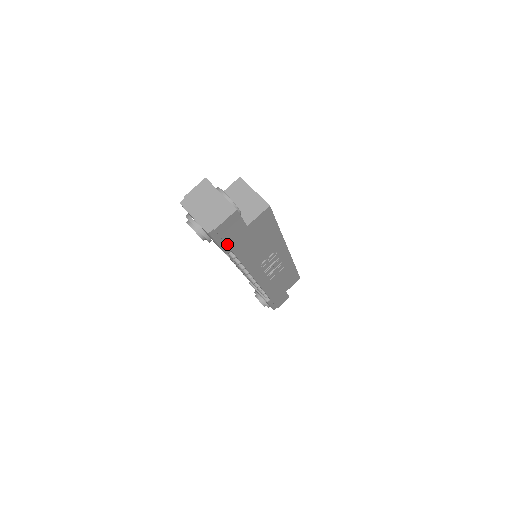
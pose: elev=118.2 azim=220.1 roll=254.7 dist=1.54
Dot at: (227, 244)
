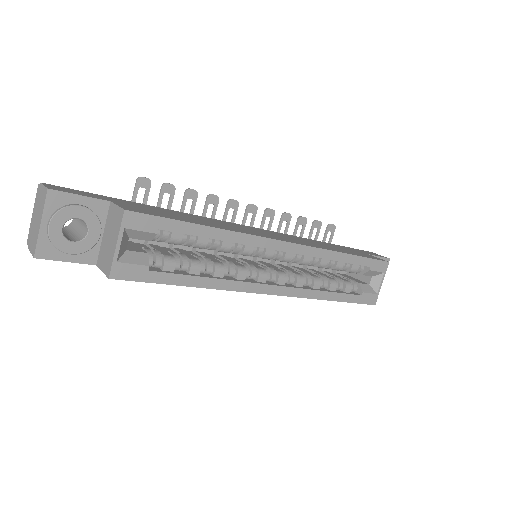
Dot at: occluded
